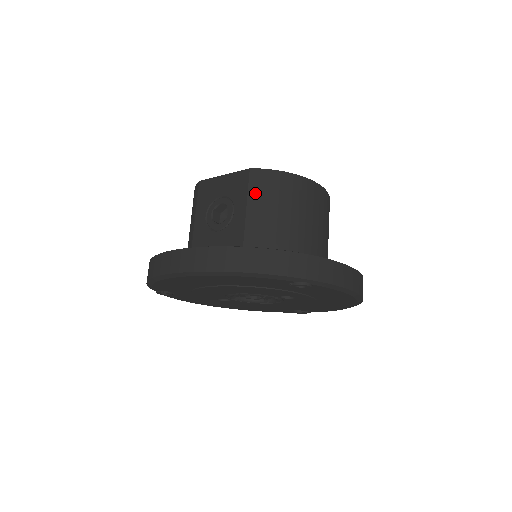
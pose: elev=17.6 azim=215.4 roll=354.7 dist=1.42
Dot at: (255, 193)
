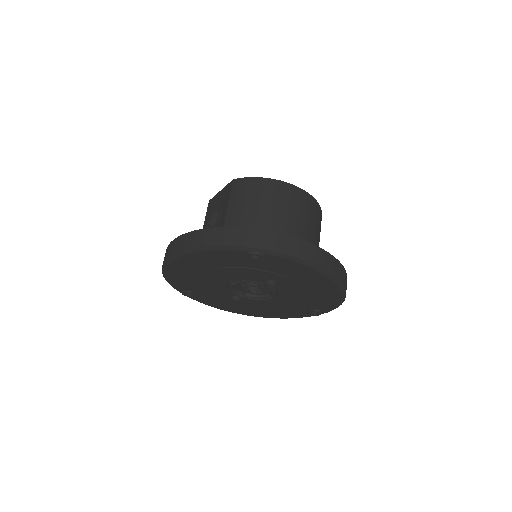
Dot at: (234, 196)
